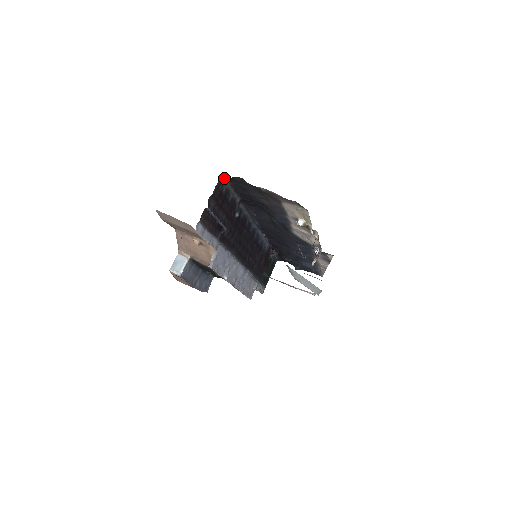
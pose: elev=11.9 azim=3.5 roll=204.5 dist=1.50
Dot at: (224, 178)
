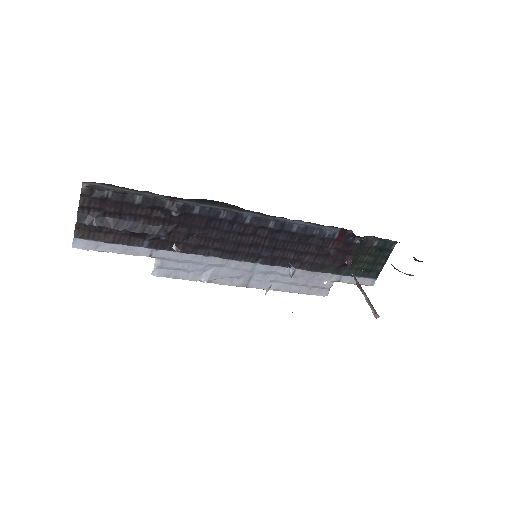
Dot at: (95, 183)
